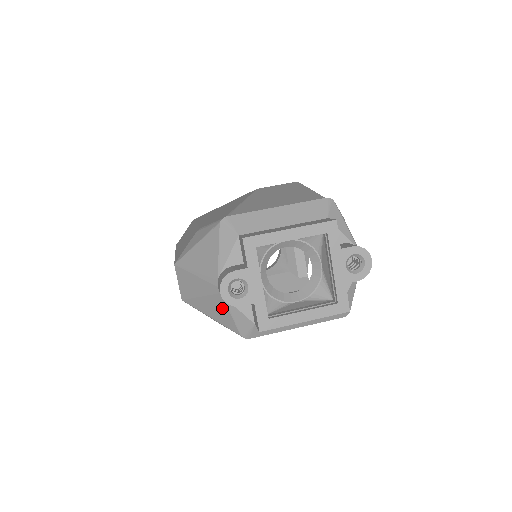
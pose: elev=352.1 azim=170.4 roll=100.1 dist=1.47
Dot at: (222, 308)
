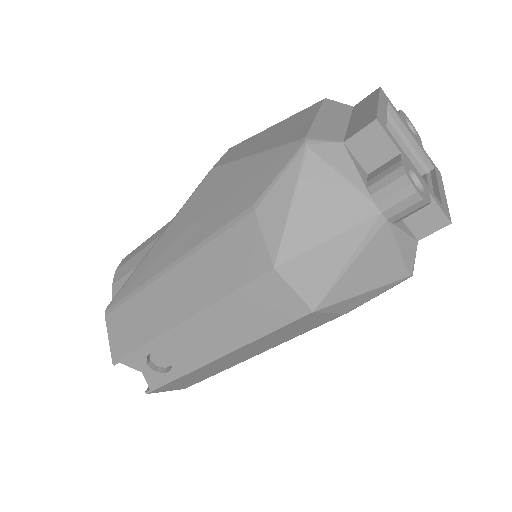
Dot at: (386, 250)
